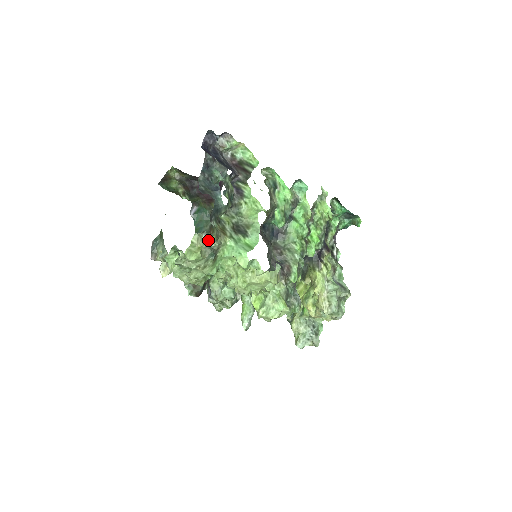
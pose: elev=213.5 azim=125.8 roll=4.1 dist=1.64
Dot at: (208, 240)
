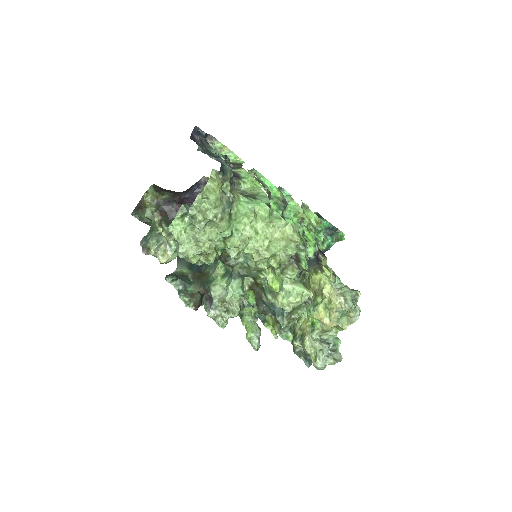
Dot at: (223, 188)
